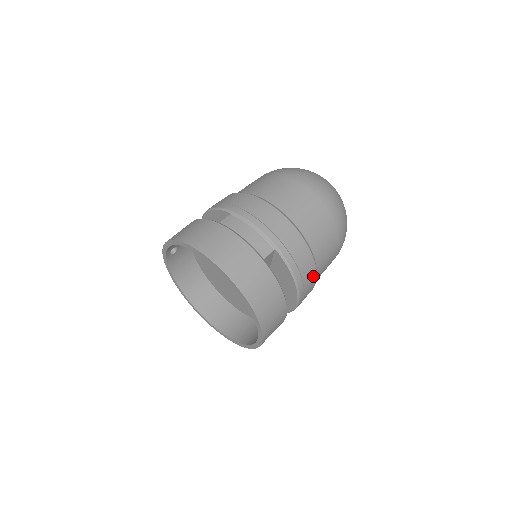
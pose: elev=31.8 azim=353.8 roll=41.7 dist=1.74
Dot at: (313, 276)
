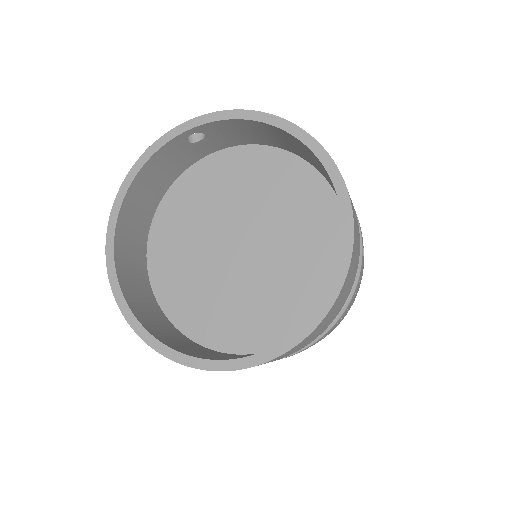
Dot at: occluded
